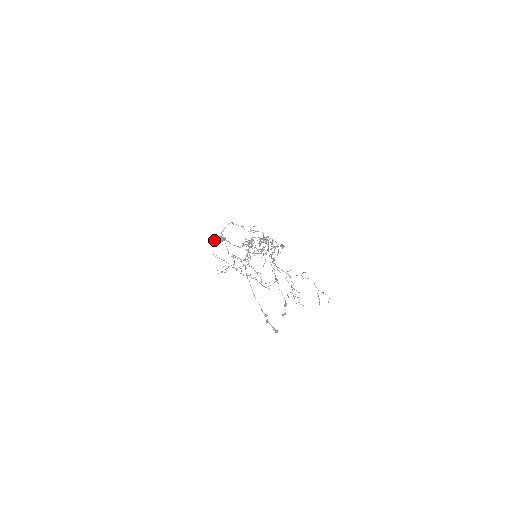
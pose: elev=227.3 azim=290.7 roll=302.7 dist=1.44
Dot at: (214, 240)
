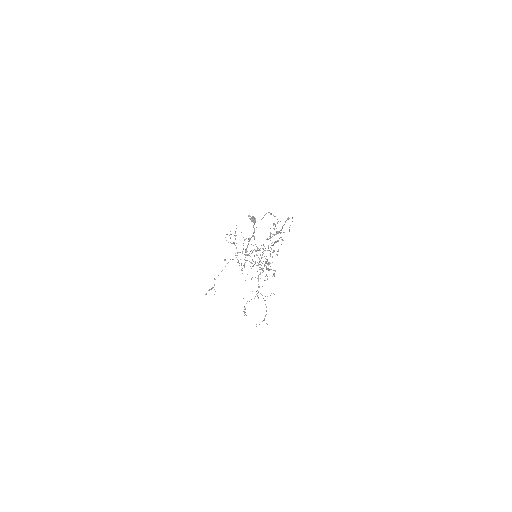
Dot at: occluded
